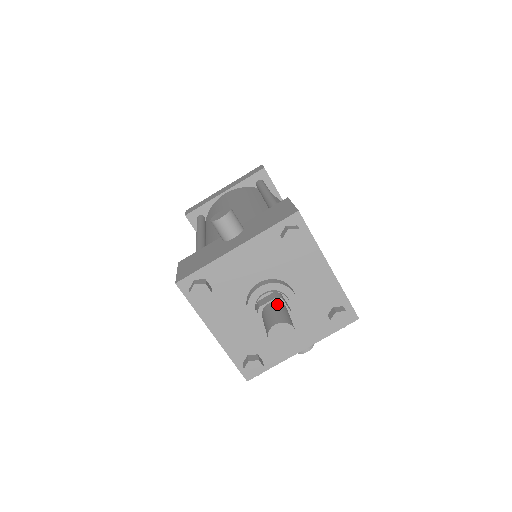
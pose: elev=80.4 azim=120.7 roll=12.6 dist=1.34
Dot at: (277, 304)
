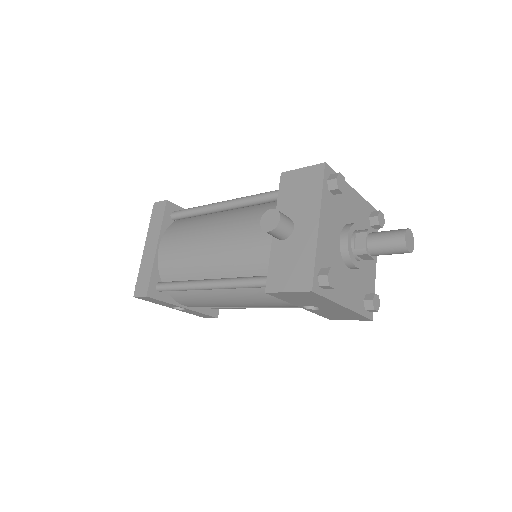
Dot at: (373, 234)
